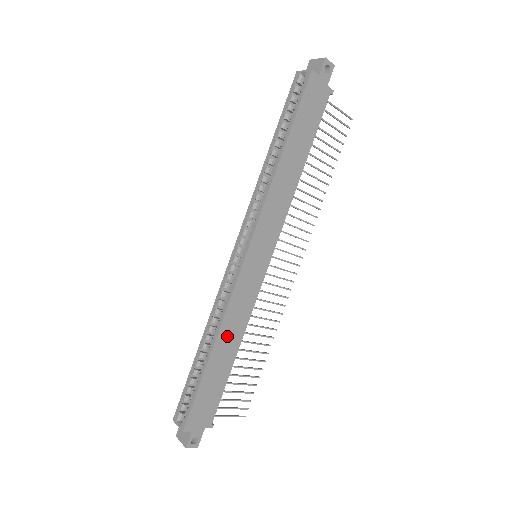
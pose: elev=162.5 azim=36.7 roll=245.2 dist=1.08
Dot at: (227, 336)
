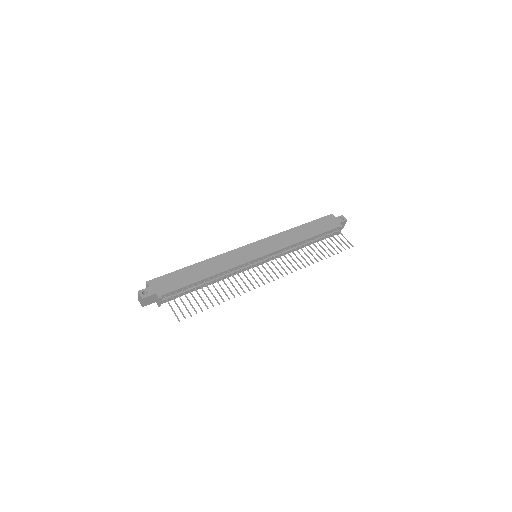
Dot at: (210, 265)
